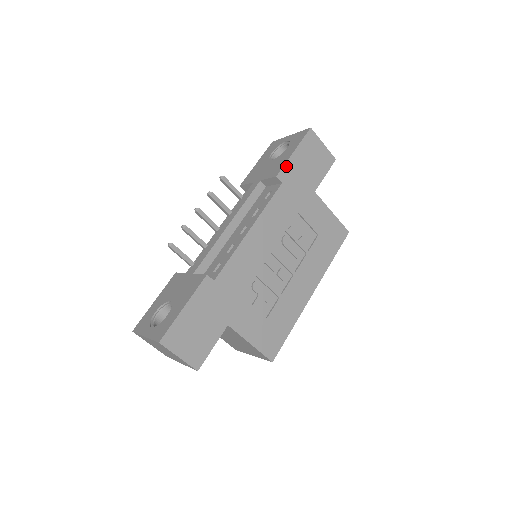
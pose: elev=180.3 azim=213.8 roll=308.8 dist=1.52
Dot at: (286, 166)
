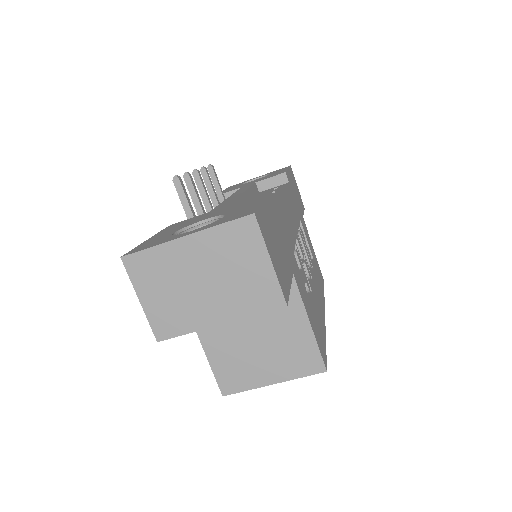
Dot at: (287, 173)
